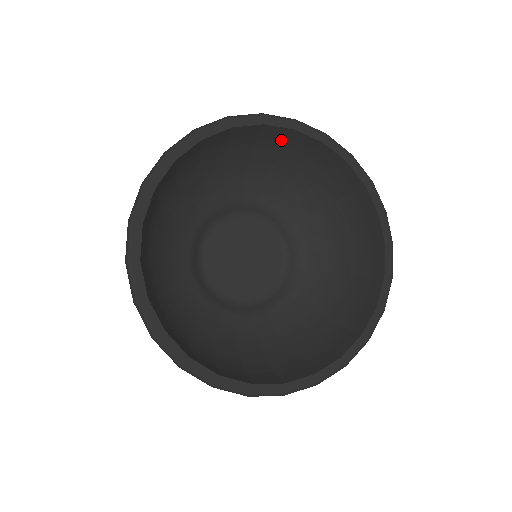
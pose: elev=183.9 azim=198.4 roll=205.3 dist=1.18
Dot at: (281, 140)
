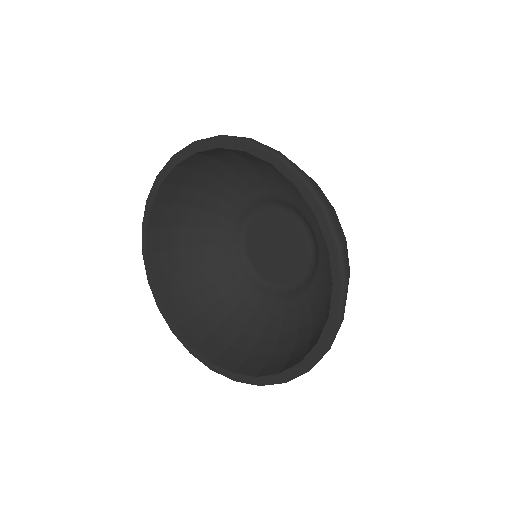
Dot at: (189, 171)
